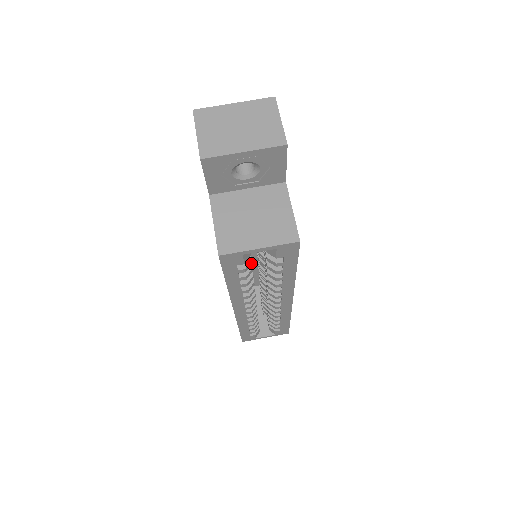
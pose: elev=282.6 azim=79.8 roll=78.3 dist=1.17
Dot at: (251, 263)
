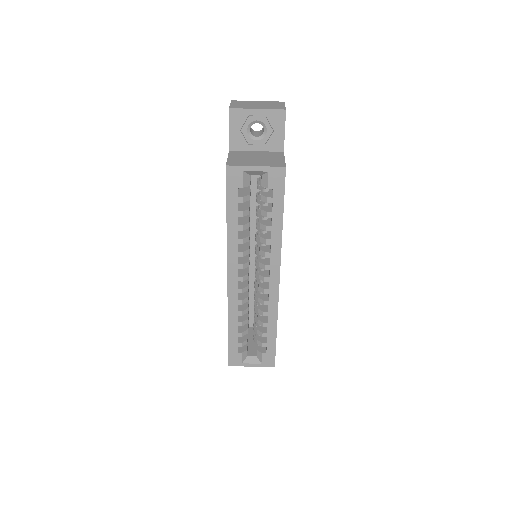
Dot at: (249, 199)
